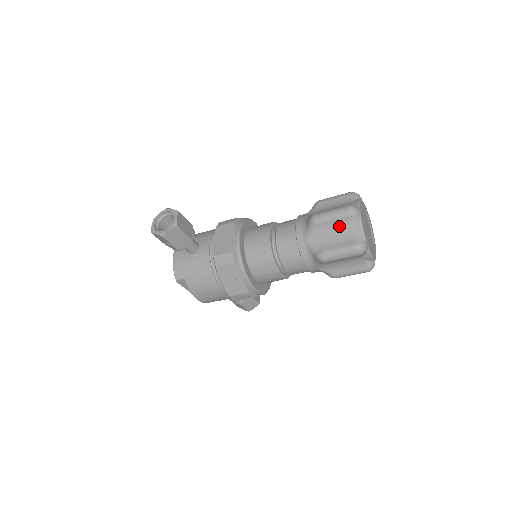
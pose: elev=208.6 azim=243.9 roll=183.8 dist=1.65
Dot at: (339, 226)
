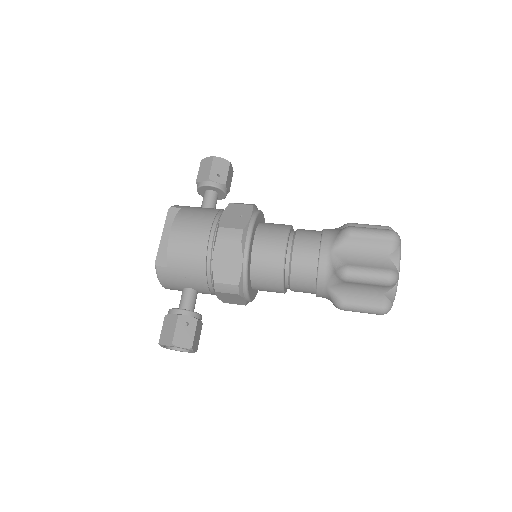
Dot at: occluded
